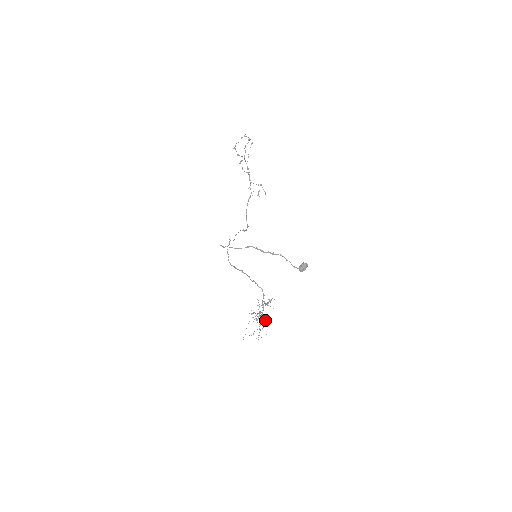
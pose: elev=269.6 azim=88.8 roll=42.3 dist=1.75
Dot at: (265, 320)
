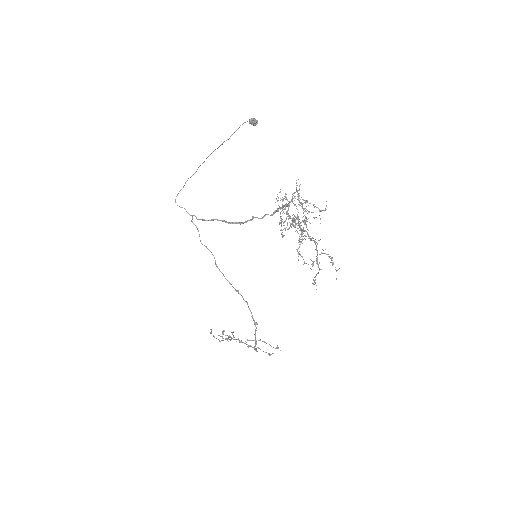
Dot at: (293, 193)
